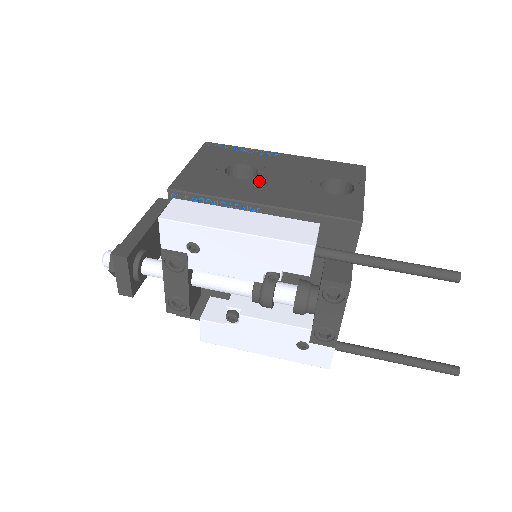
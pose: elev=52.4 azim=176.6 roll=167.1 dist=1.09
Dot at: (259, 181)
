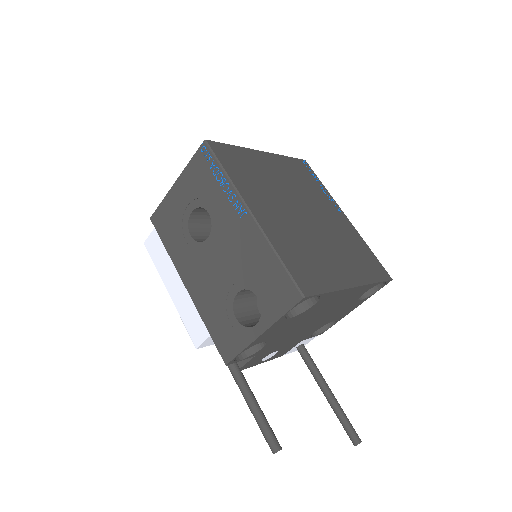
Dot at: (200, 252)
